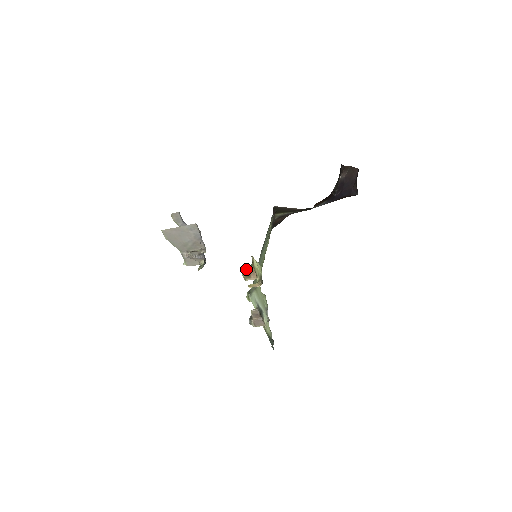
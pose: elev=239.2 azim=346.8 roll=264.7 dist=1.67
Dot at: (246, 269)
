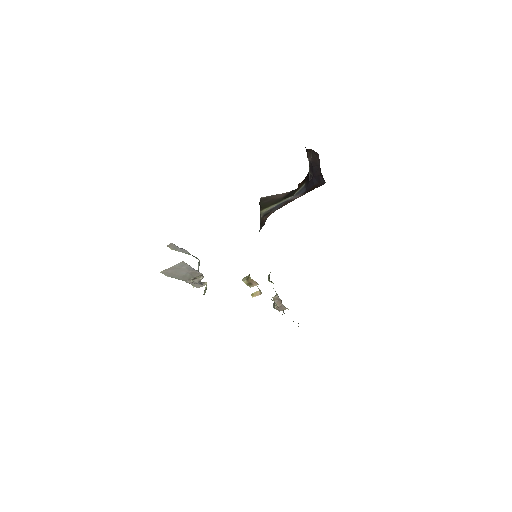
Dot at: (246, 279)
